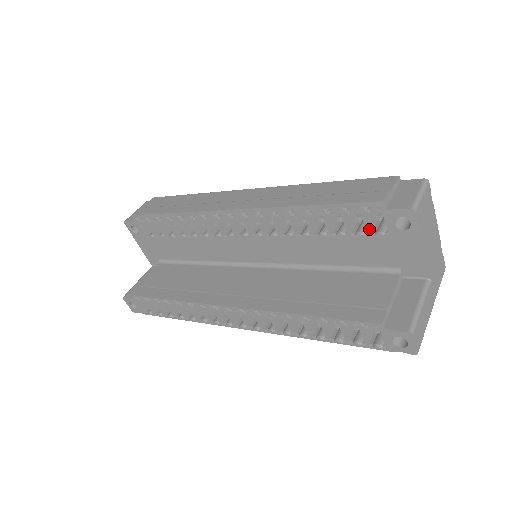
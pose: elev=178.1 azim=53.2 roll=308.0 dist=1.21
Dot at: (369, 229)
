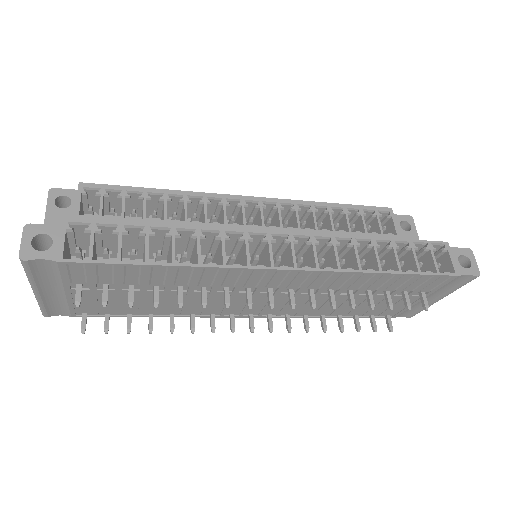
Dot at: (381, 230)
